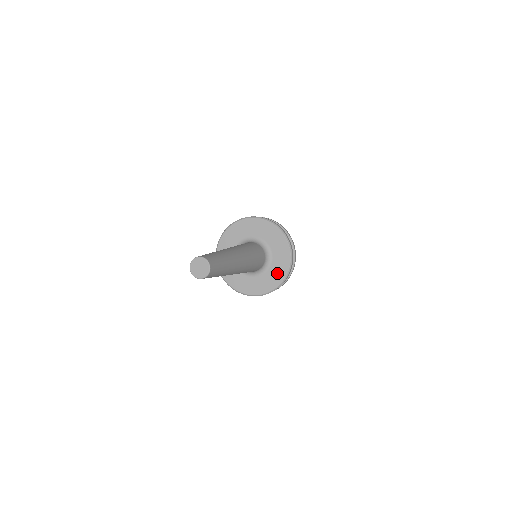
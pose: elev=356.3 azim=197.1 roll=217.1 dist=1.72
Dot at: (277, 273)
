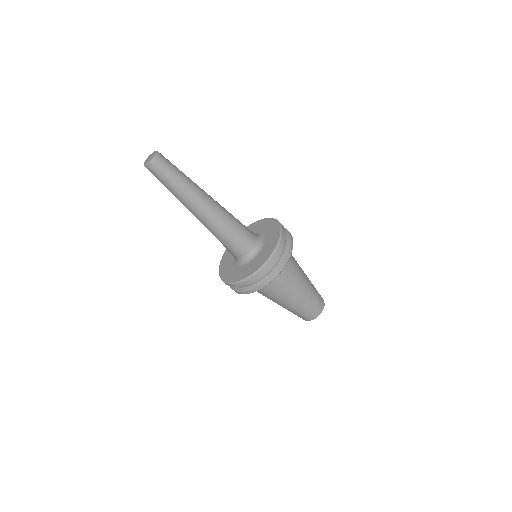
Dot at: (272, 239)
